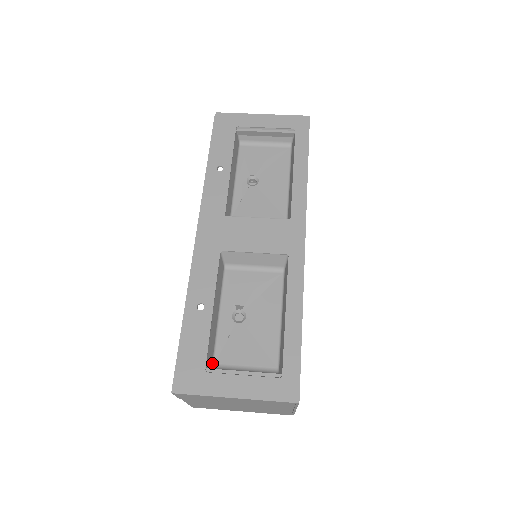
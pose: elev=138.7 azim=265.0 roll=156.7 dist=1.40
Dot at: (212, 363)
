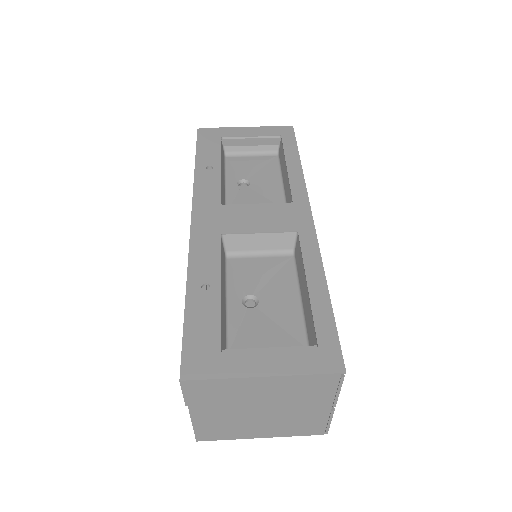
Dot at: occluded
